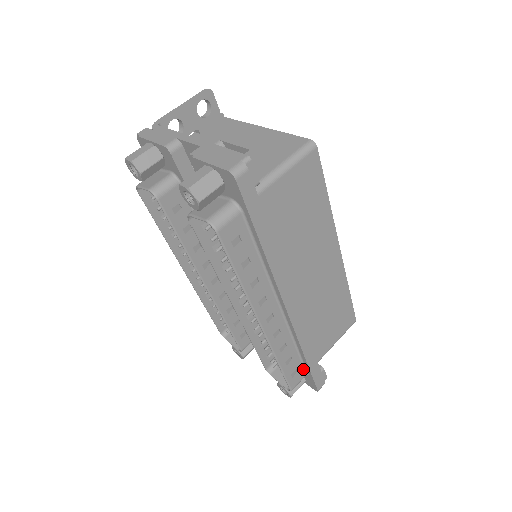
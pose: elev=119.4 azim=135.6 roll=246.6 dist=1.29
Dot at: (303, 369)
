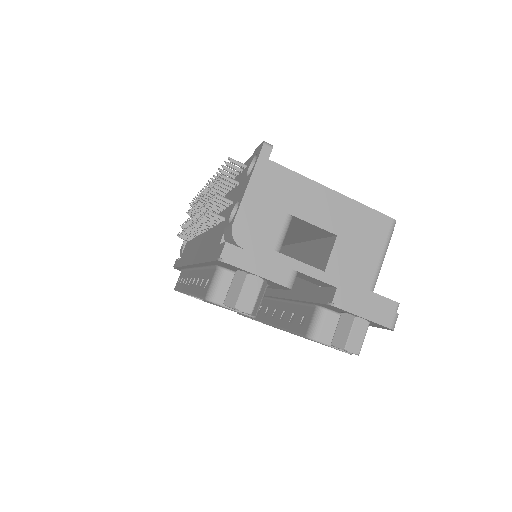
Dot at: occluded
